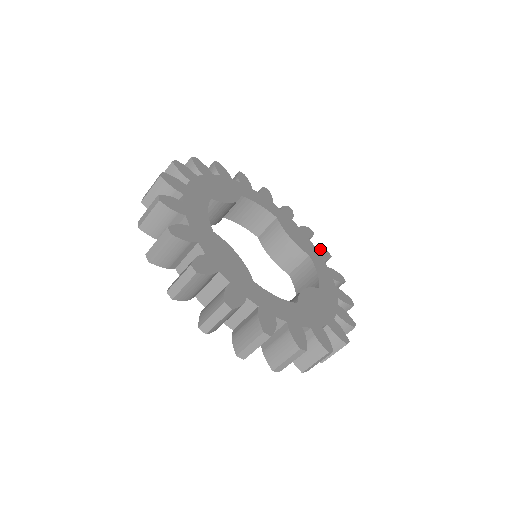
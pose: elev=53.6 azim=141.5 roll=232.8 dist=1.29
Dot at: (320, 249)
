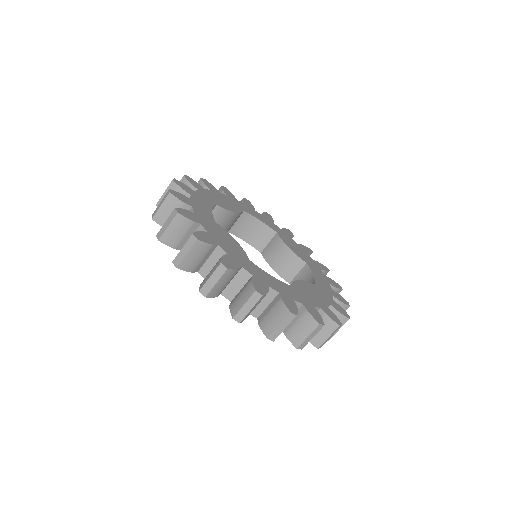
Dot at: (318, 263)
